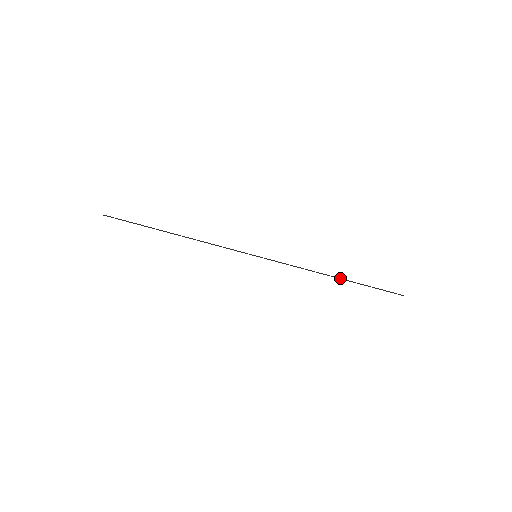
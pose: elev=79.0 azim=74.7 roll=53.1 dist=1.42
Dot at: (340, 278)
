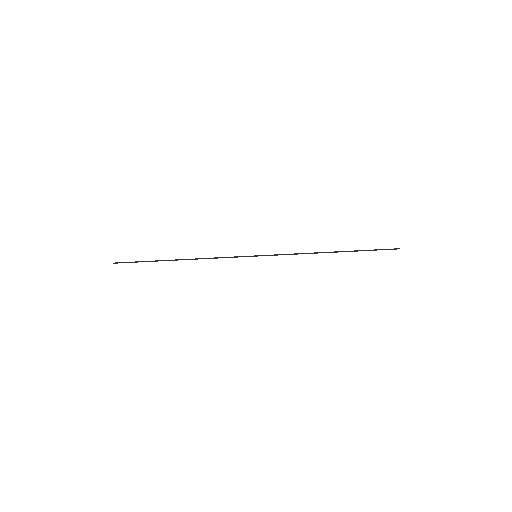
Dot at: (337, 252)
